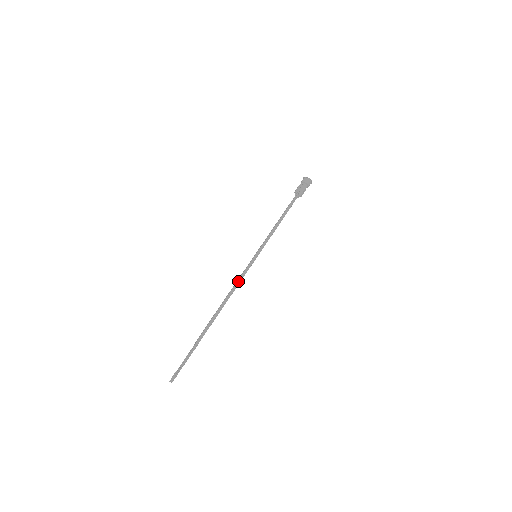
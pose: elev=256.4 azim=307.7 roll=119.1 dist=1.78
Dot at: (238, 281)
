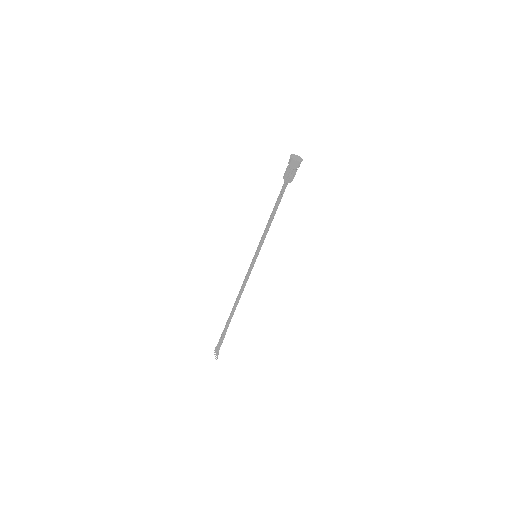
Dot at: (245, 282)
